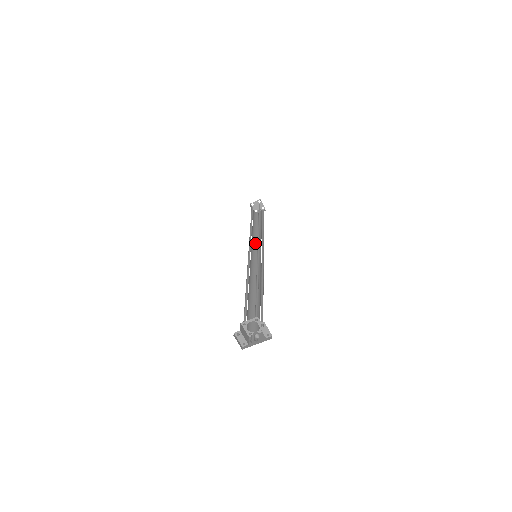
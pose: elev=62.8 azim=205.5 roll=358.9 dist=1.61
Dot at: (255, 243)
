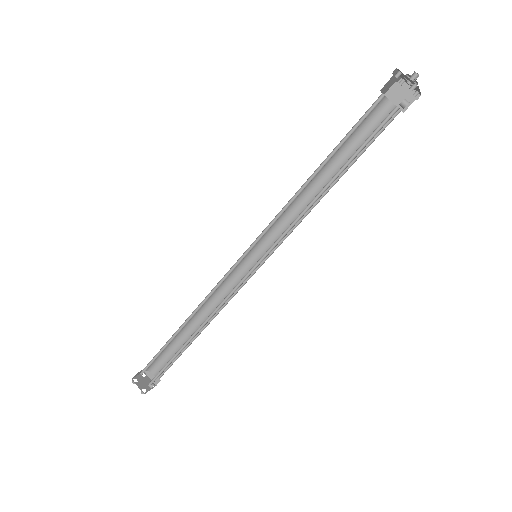
Dot at: (221, 302)
